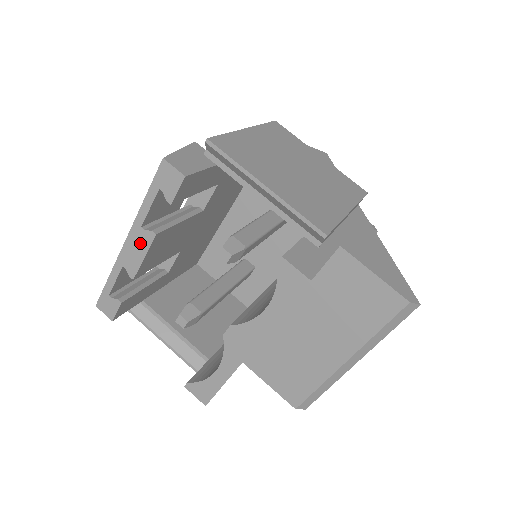
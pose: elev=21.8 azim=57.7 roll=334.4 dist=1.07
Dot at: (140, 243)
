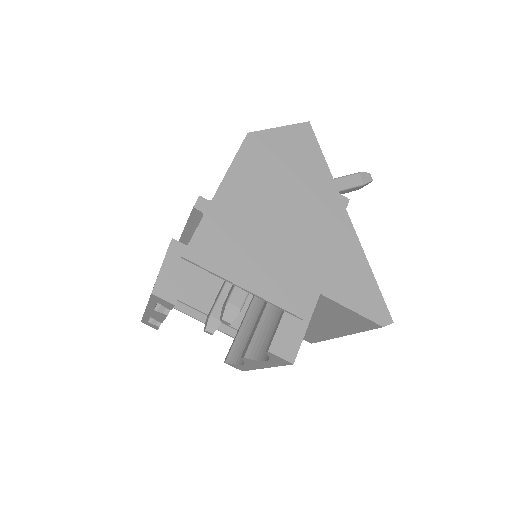
Dot at: (157, 314)
